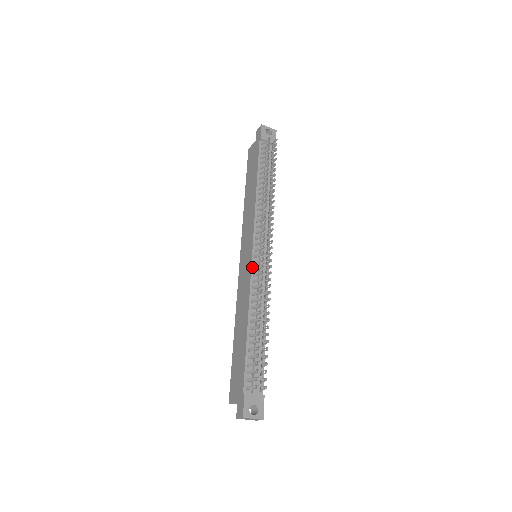
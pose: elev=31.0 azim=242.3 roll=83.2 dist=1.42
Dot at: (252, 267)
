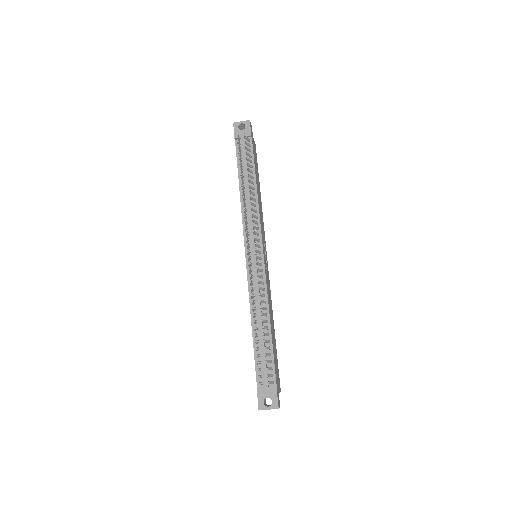
Dot at: (247, 271)
